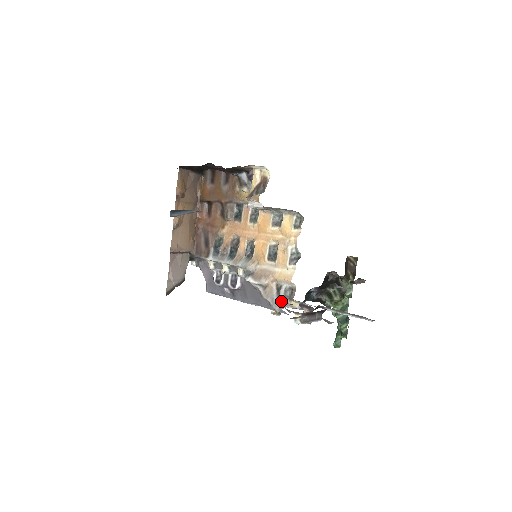
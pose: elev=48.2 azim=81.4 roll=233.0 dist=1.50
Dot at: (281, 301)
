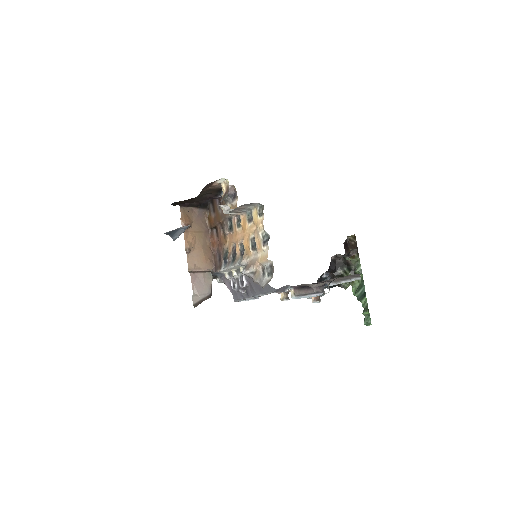
Dot at: (266, 279)
